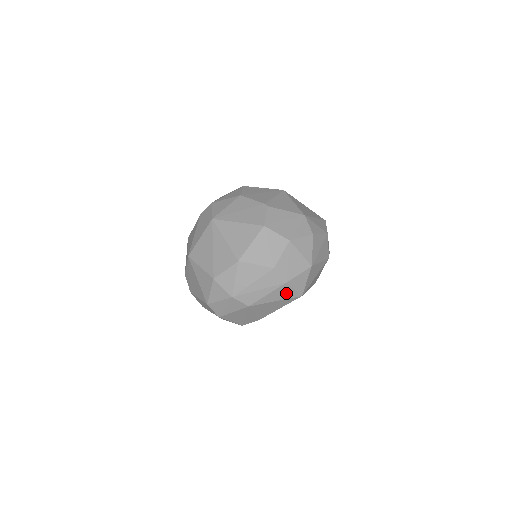
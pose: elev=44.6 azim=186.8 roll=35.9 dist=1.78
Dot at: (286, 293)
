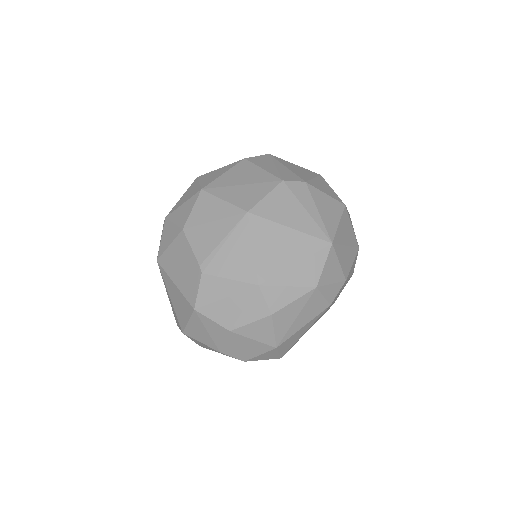
Dot at: occluded
